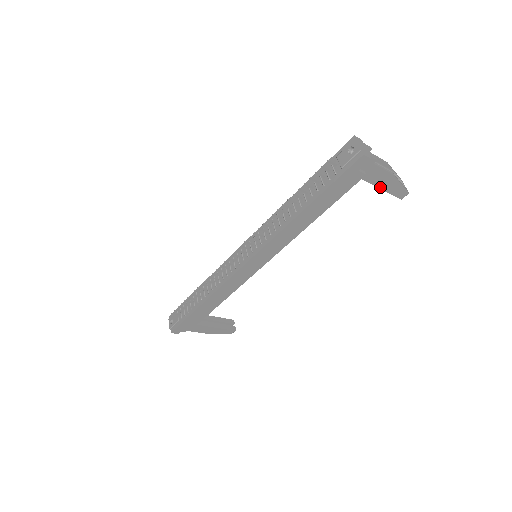
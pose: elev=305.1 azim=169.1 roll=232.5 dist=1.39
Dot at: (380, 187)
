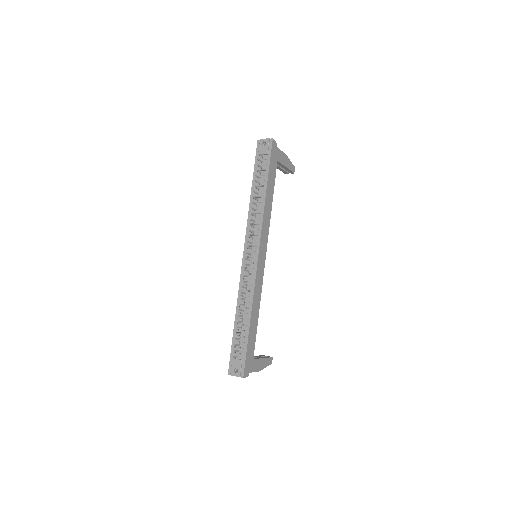
Dot at: (284, 165)
